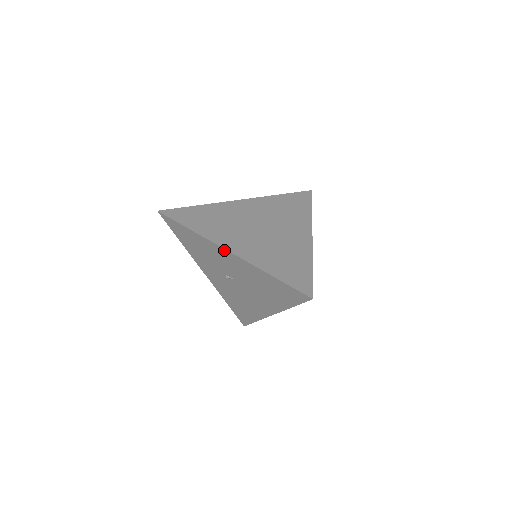
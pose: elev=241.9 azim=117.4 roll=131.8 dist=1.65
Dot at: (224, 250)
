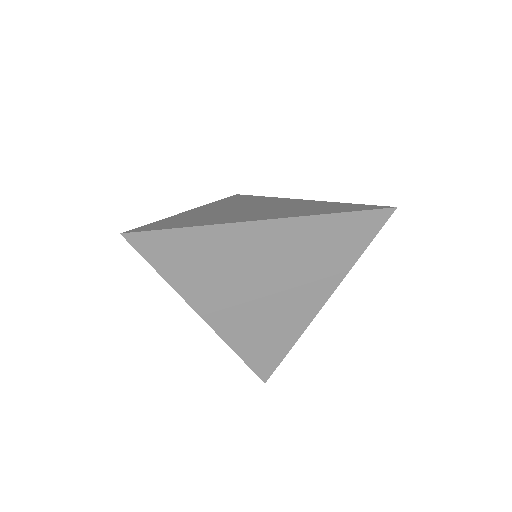
Dot at: (200, 313)
